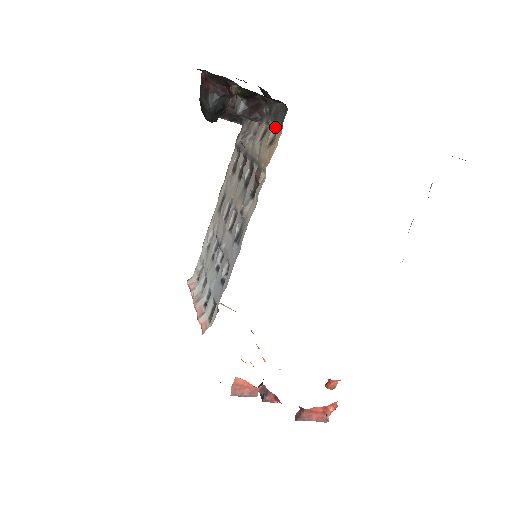
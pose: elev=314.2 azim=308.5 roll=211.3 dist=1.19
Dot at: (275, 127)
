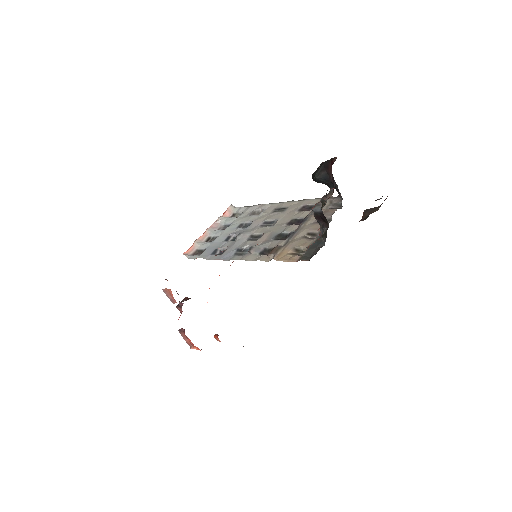
Dot at: (307, 249)
